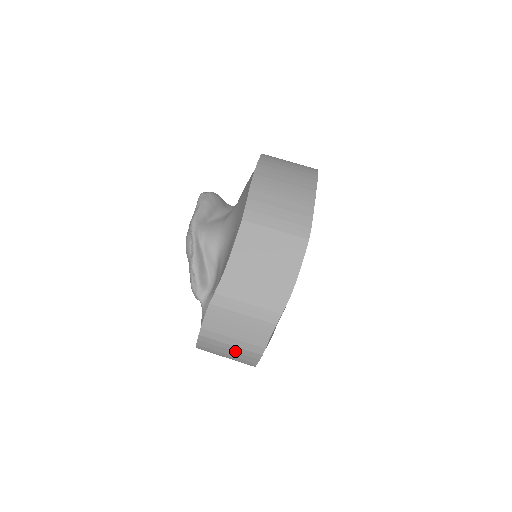
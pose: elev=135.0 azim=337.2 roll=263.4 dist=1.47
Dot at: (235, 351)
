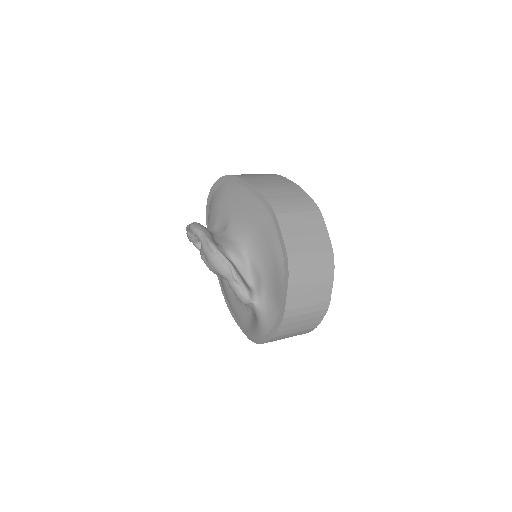
Dot at: (308, 318)
